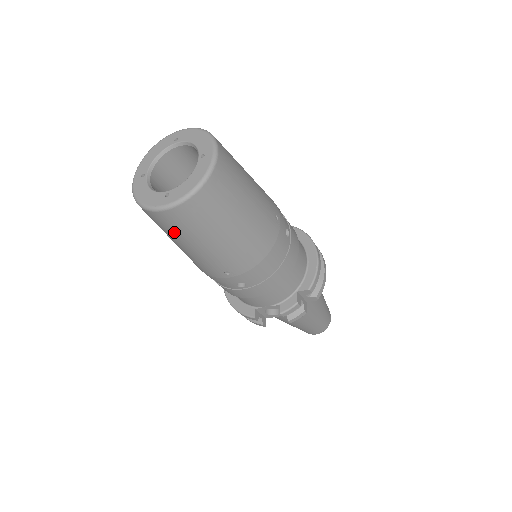
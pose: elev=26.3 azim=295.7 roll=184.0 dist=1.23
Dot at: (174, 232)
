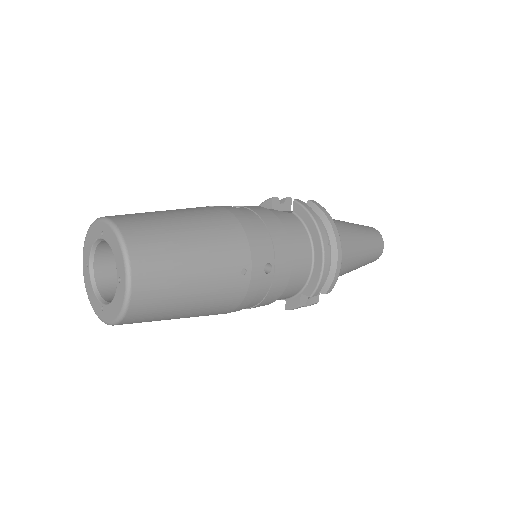
Dot at: occluded
